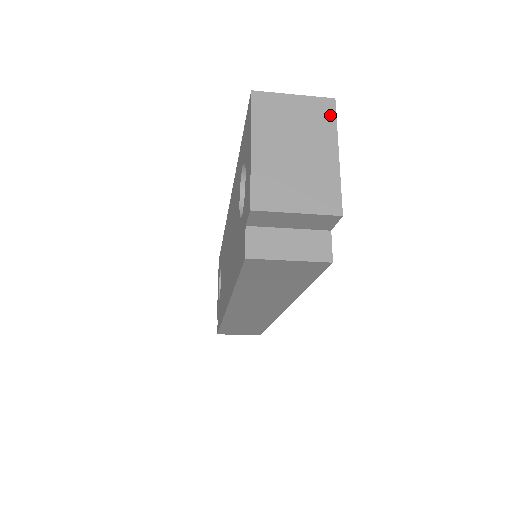
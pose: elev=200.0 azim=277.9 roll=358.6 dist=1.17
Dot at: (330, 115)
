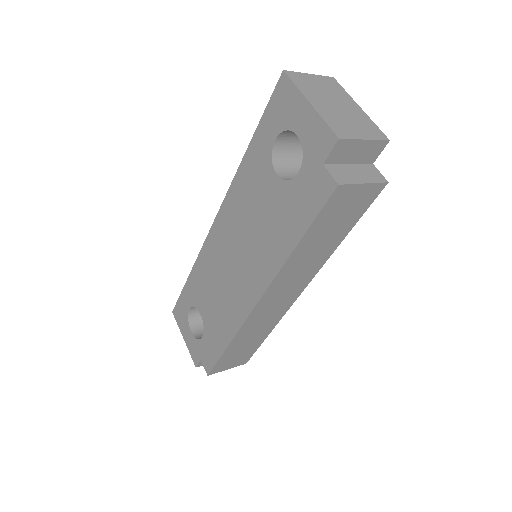
Dot at: (338, 86)
